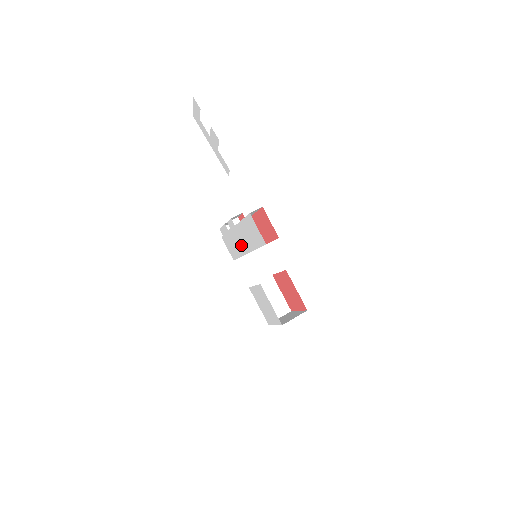
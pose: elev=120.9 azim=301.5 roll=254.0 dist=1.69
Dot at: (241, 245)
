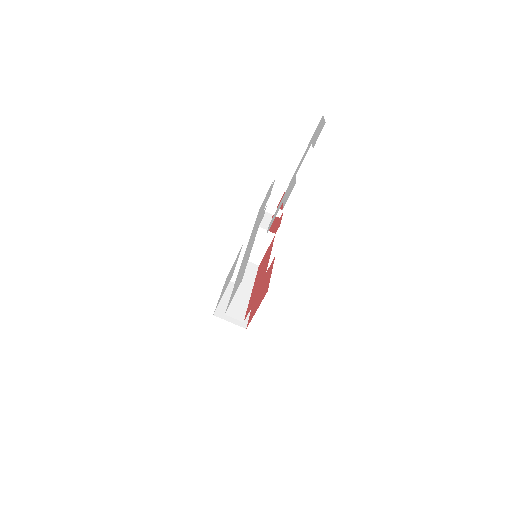
Dot at: occluded
